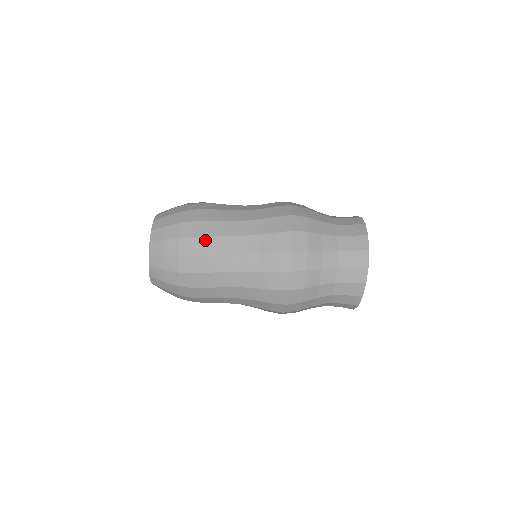
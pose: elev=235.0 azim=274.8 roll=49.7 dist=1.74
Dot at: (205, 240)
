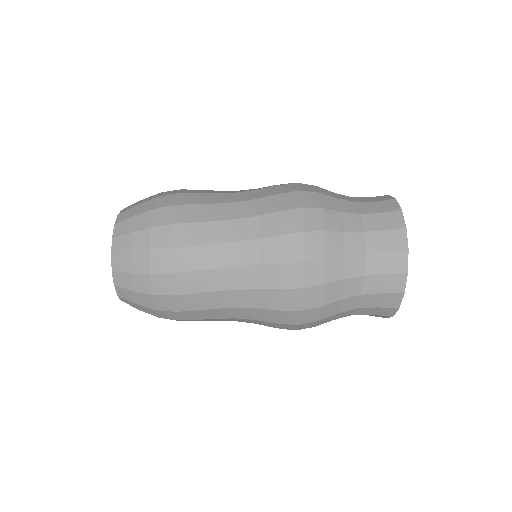
Dot at: (190, 320)
